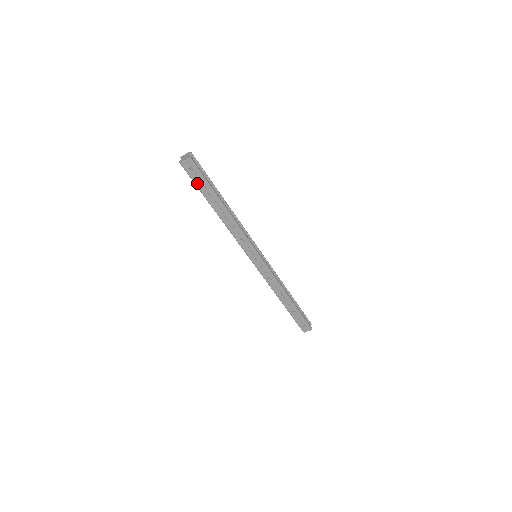
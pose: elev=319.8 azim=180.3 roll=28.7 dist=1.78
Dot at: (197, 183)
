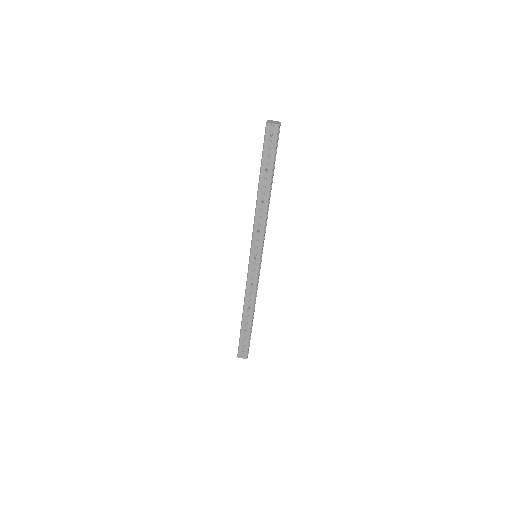
Dot at: (265, 152)
